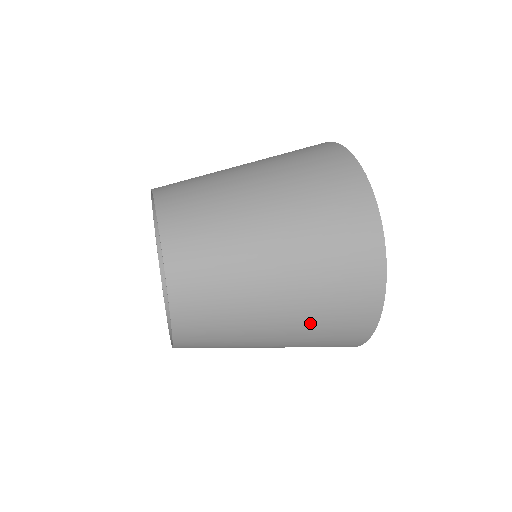
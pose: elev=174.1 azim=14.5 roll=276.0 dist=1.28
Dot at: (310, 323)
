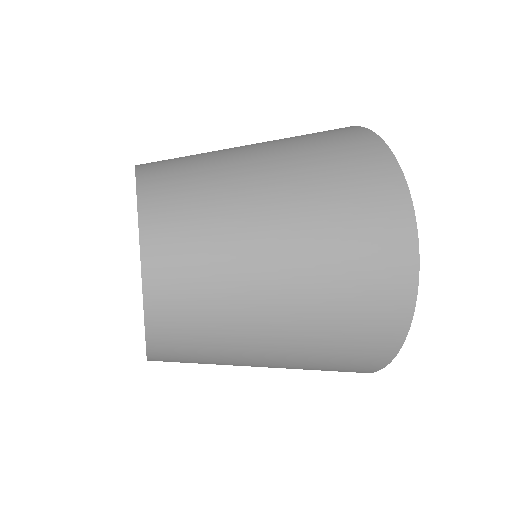
Dot at: (318, 342)
